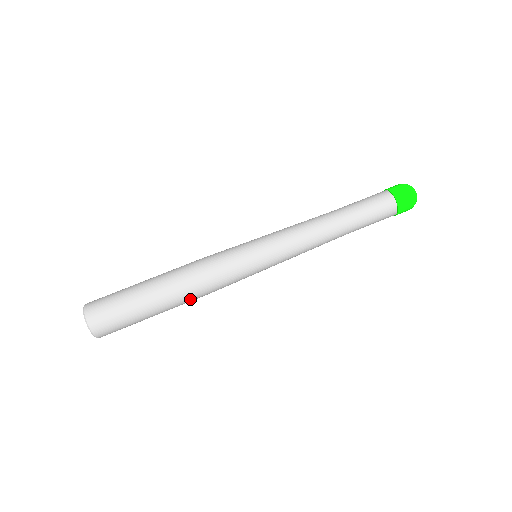
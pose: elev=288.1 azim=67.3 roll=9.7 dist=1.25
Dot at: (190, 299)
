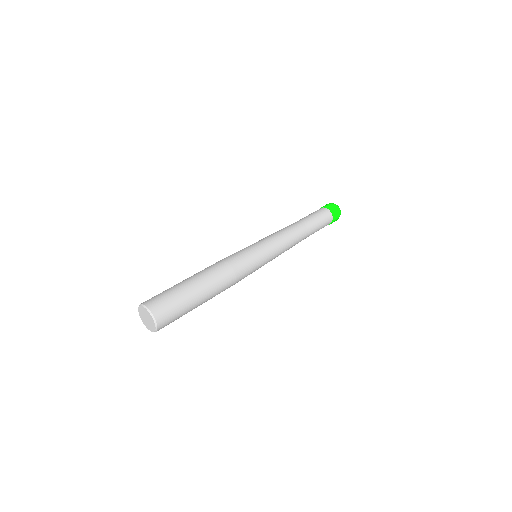
Dot at: (218, 276)
